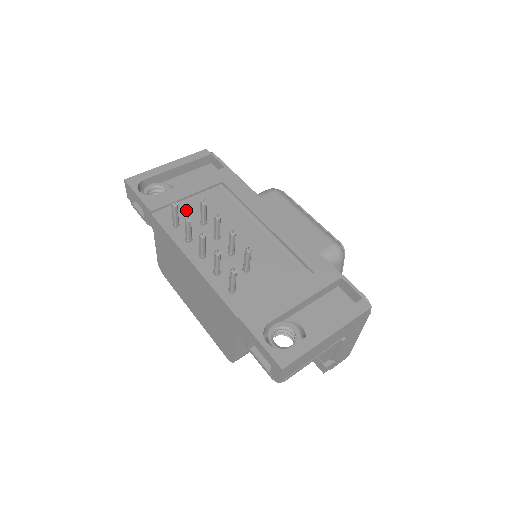
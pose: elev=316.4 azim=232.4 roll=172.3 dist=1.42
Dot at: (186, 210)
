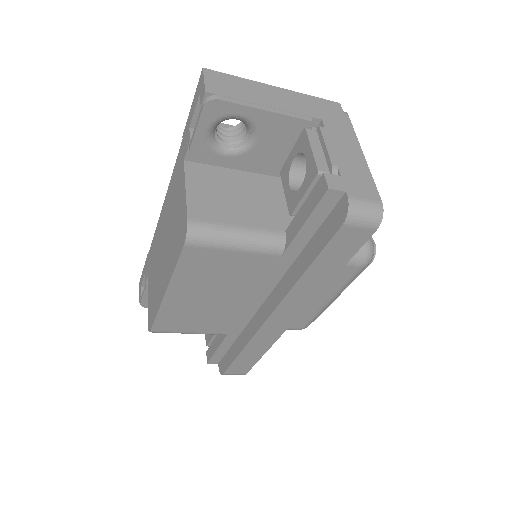
Dot at: occluded
